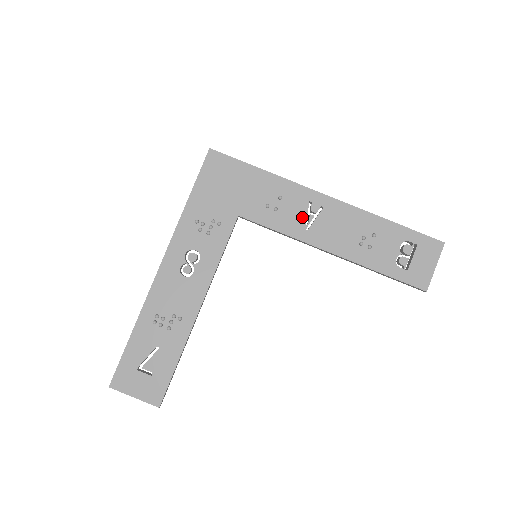
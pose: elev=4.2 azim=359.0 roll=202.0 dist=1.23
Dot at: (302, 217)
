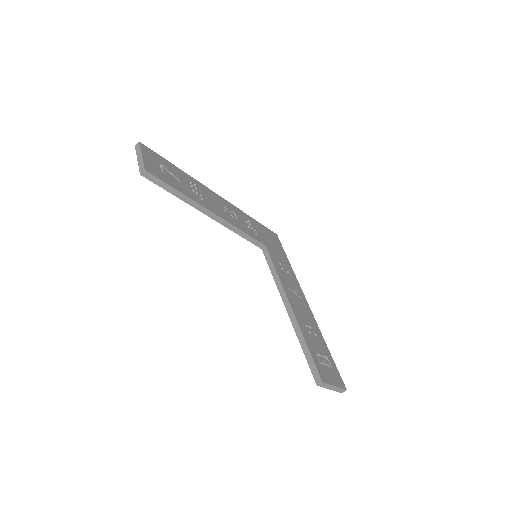
Dot at: (290, 285)
